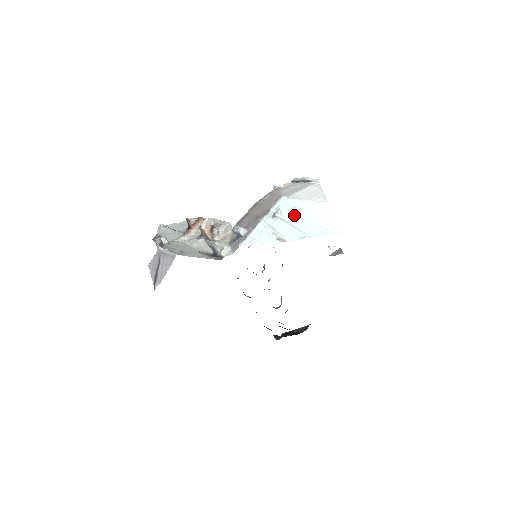
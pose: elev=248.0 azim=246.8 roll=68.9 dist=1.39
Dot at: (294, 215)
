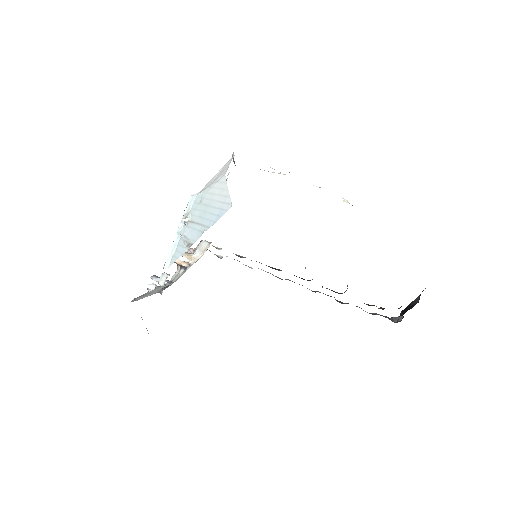
Dot at: (199, 211)
